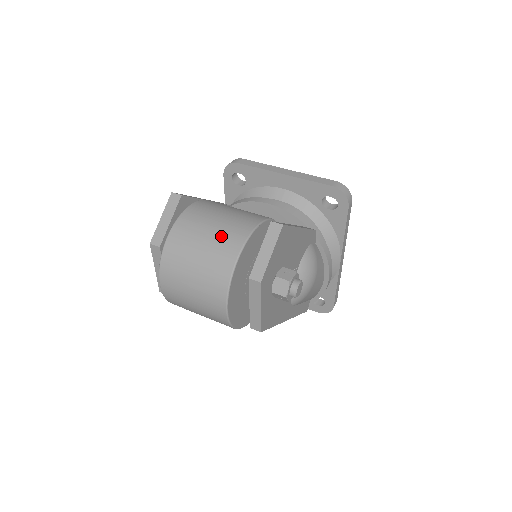
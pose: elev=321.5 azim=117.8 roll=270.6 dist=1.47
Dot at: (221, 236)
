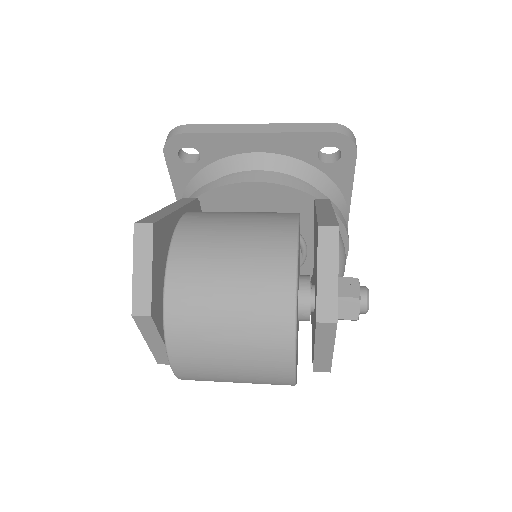
Dot at: (253, 275)
